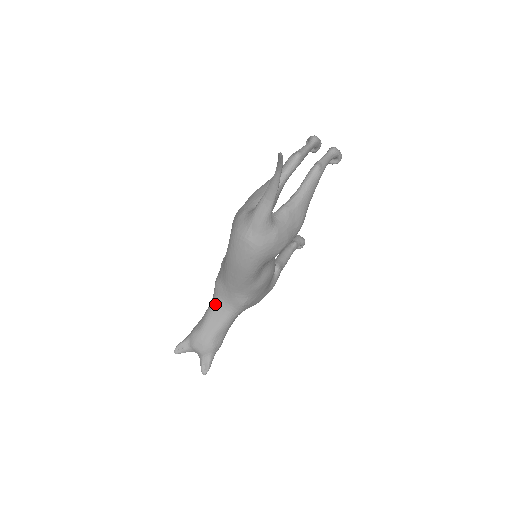
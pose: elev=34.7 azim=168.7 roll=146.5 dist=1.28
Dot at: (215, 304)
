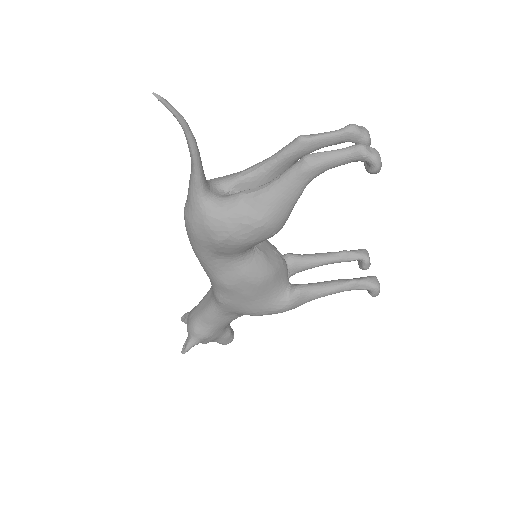
Dot at: (210, 288)
